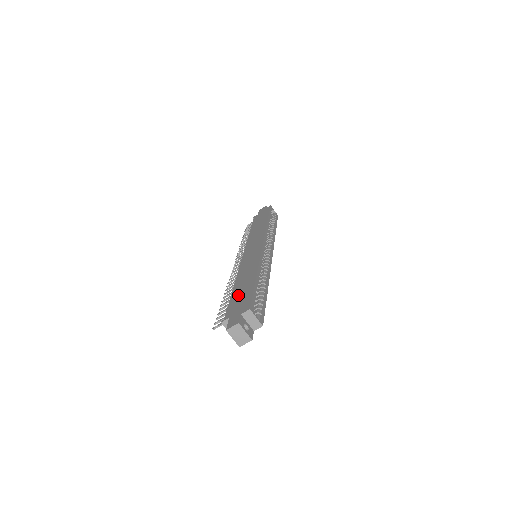
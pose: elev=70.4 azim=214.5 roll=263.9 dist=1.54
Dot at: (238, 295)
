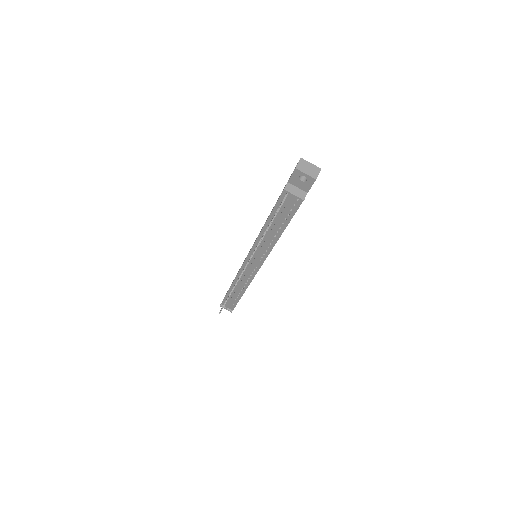
Dot at: occluded
